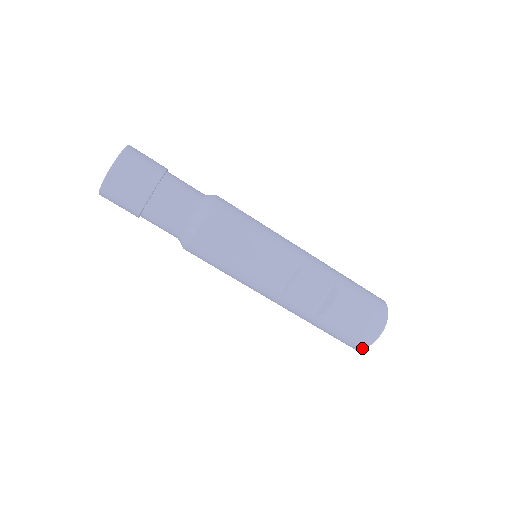
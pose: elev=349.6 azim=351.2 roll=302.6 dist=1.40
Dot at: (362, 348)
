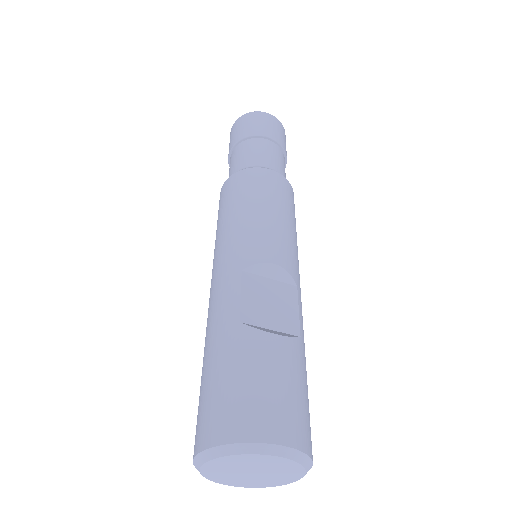
Dot at: (224, 441)
